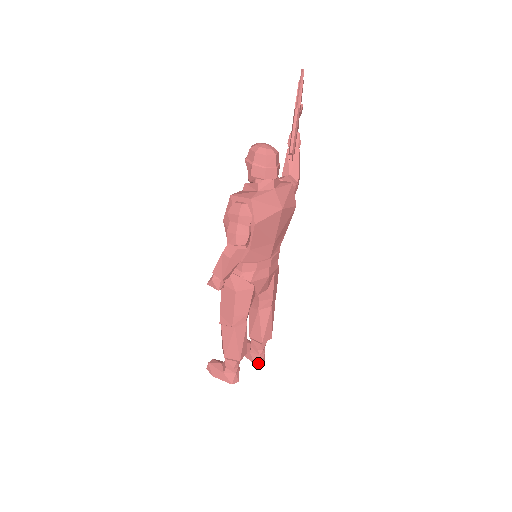
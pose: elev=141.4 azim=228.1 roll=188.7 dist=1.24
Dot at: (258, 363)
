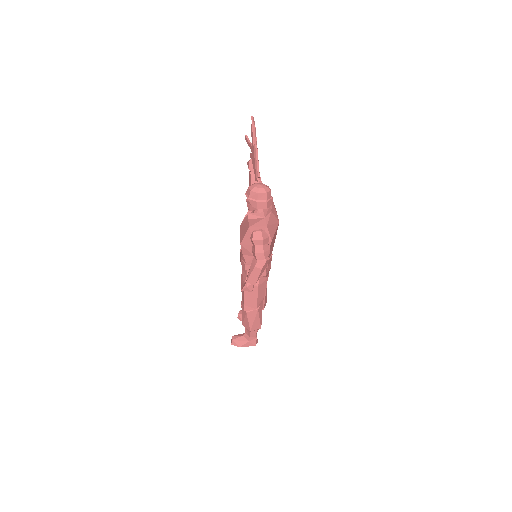
Dot at: occluded
